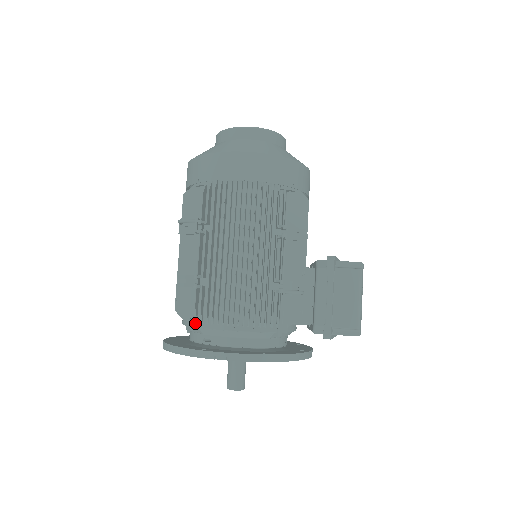
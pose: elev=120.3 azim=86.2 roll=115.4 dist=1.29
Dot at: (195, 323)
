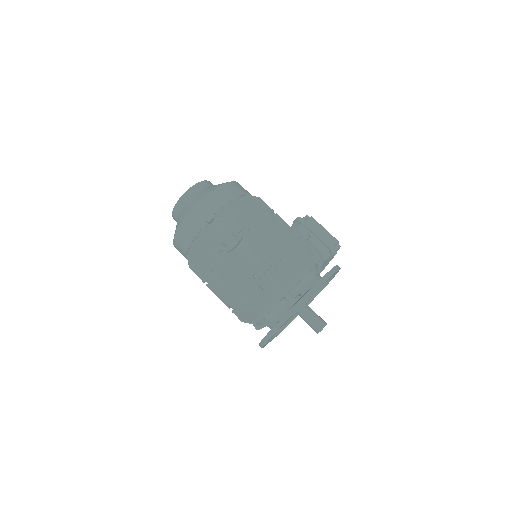
Dot at: (287, 289)
